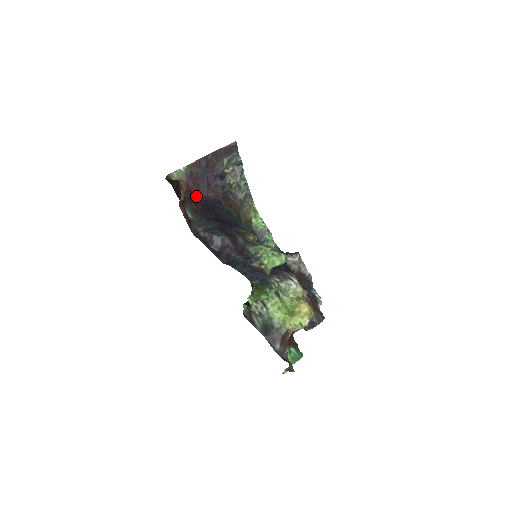
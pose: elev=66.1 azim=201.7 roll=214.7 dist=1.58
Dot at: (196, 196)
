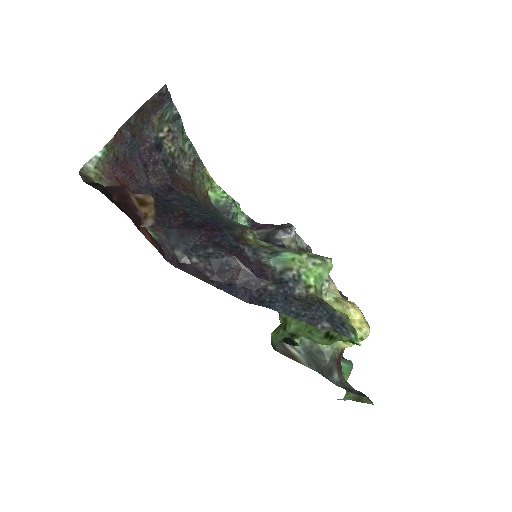
Dot at: (136, 191)
